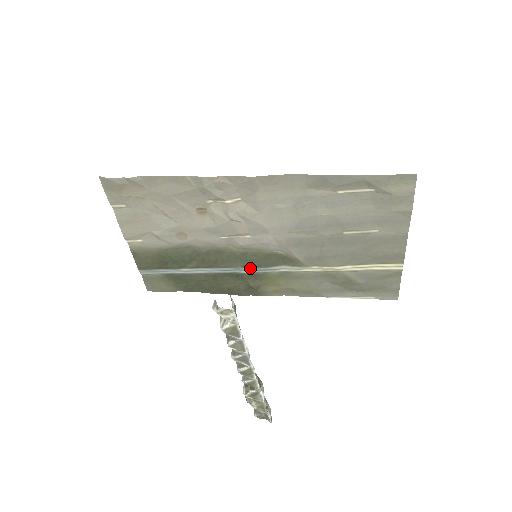
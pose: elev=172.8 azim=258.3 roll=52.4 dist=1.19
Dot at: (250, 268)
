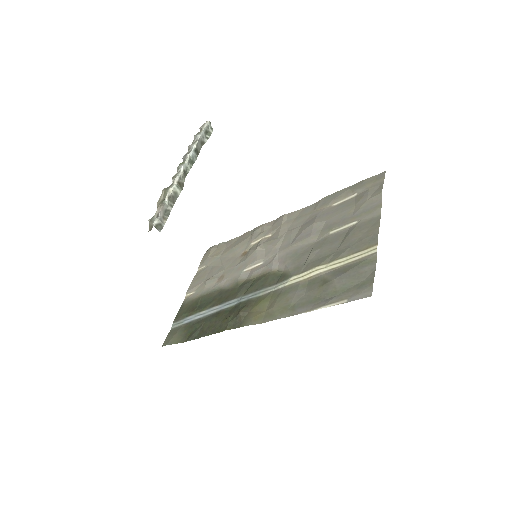
Dot at: (249, 295)
